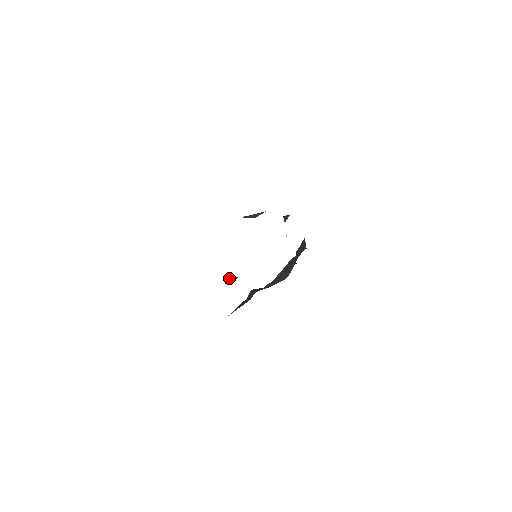
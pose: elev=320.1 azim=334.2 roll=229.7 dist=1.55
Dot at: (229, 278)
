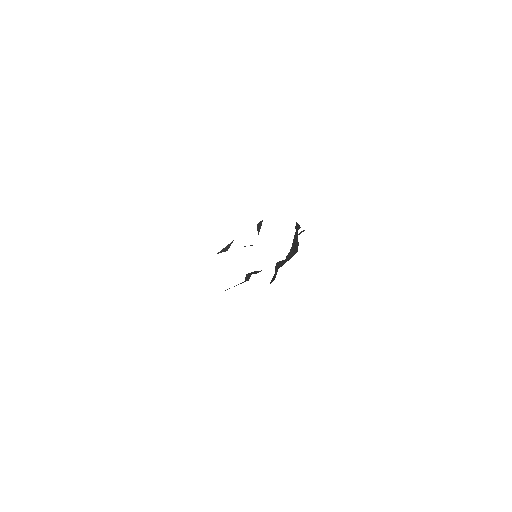
Dot at: (245, 277)
